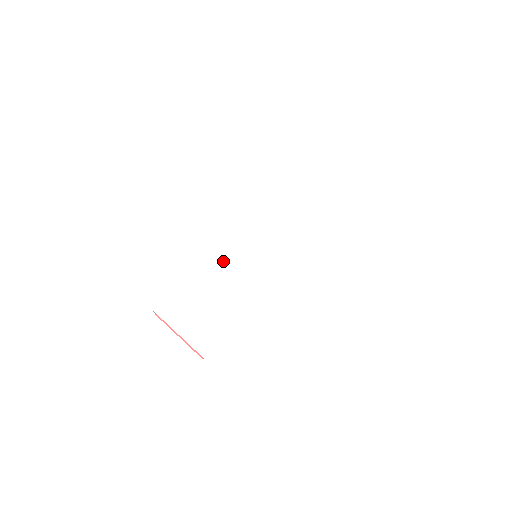
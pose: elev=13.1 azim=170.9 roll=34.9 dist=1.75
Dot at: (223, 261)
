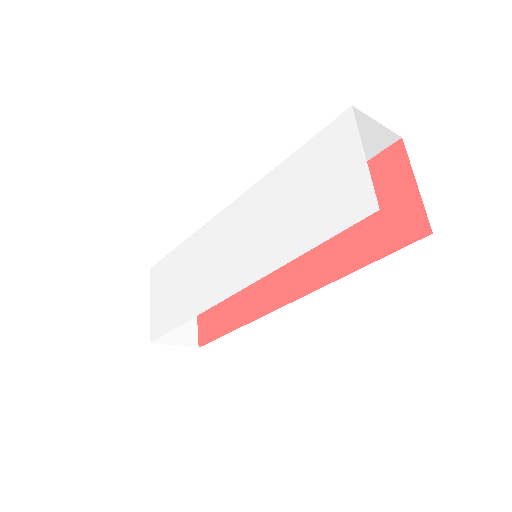
Dot at: (201, 245)
